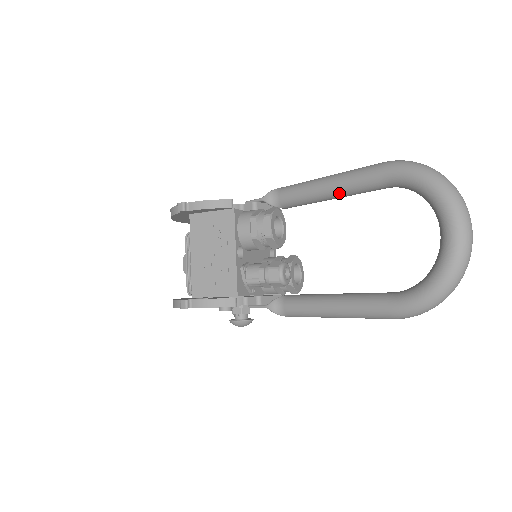
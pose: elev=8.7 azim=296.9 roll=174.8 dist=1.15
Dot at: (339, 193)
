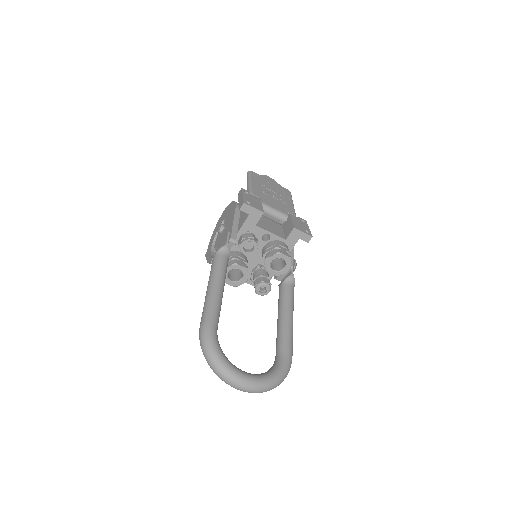
Dot at: occluded
